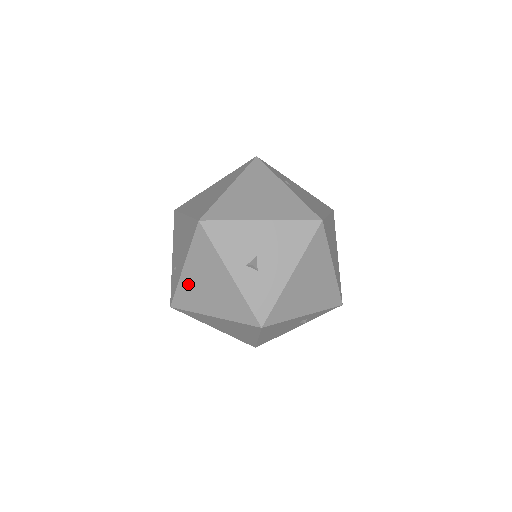
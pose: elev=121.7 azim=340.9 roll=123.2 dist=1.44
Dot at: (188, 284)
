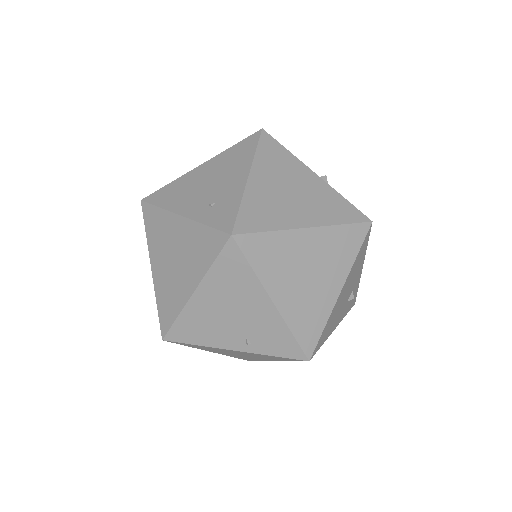
Dot at: (260, 195)
